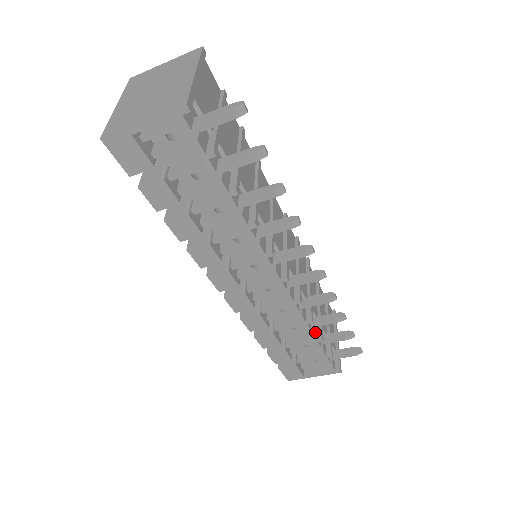
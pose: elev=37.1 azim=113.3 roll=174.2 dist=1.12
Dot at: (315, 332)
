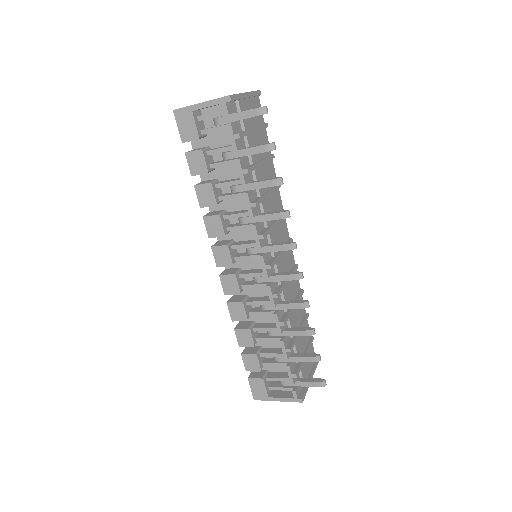
Dot at: (286, 342)
